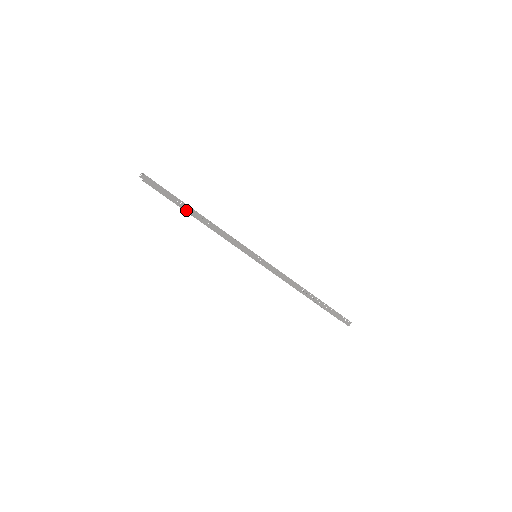
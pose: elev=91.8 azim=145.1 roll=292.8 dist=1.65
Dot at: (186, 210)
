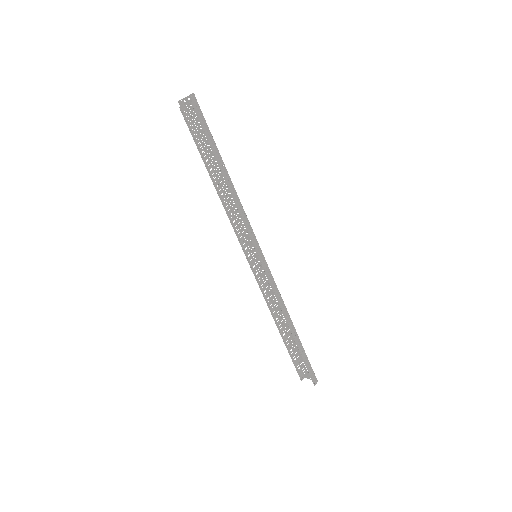
Dot at: (217, 159)
